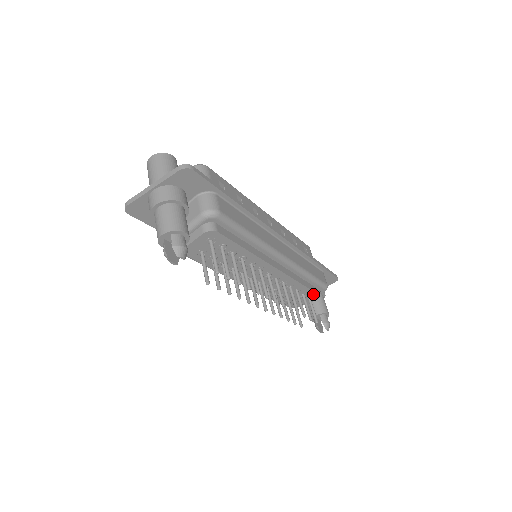
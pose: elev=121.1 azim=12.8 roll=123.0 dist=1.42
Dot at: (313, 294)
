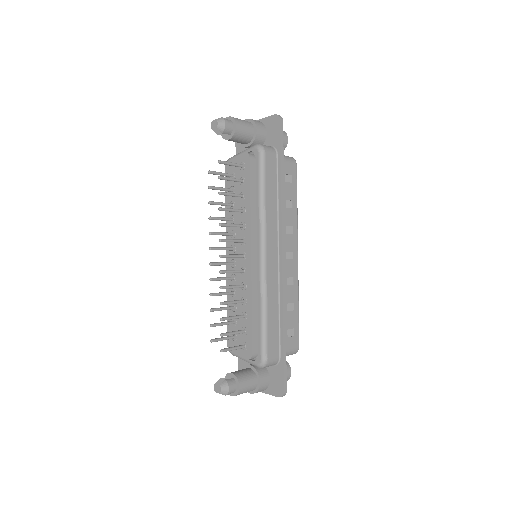
Dot at: (250, 343)
